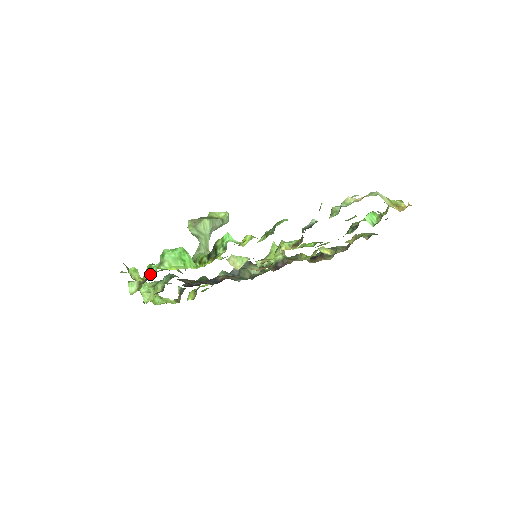
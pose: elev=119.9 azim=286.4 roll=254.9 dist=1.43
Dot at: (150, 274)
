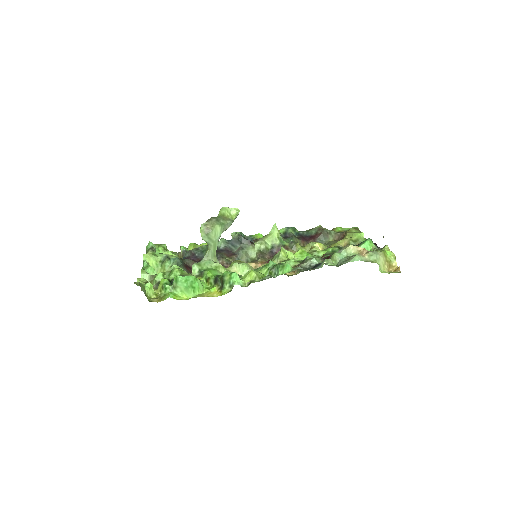
Dot at: (163, 292)
